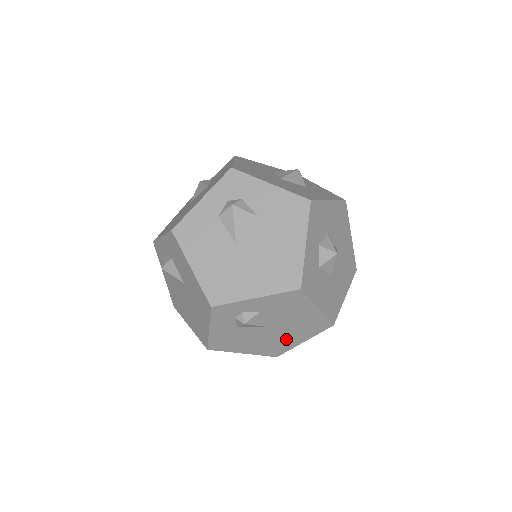
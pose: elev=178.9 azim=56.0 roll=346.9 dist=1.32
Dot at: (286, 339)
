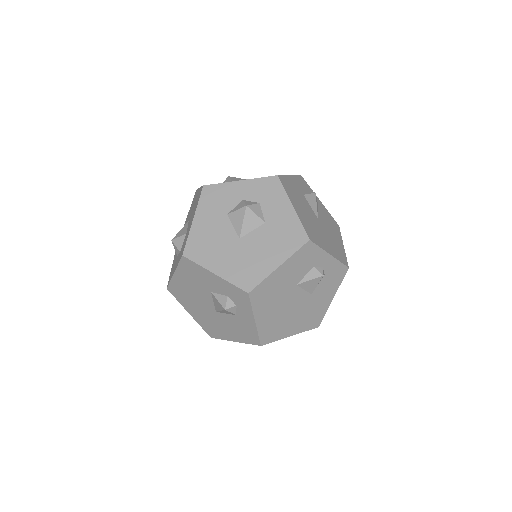
Dot at: (321, 237)
